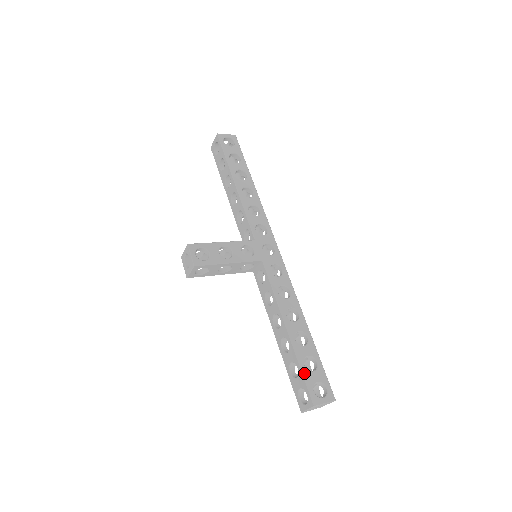
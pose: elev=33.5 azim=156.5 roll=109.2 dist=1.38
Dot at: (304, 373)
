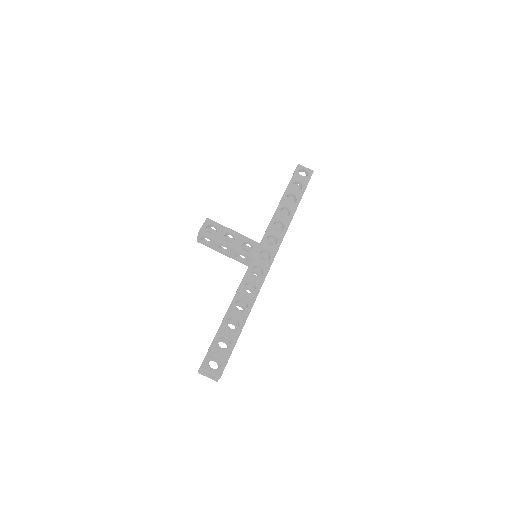
Dot at: (213, 343)
